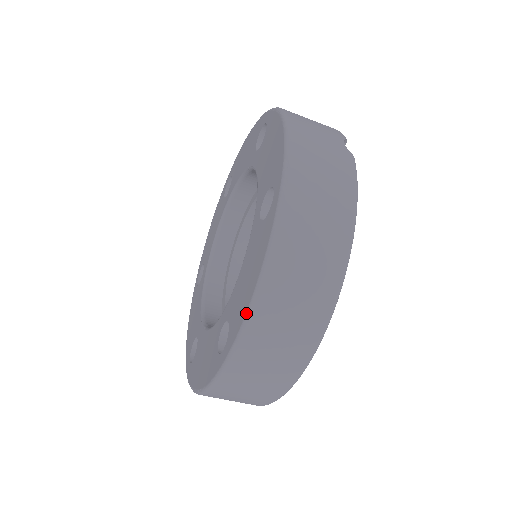
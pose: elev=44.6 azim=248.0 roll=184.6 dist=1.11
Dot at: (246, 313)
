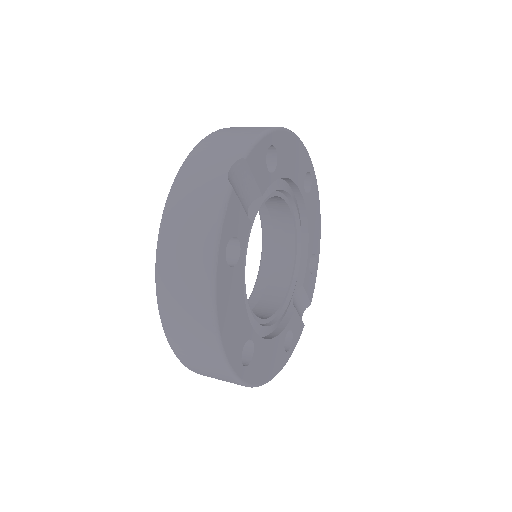
Dot at: (166, 335)
